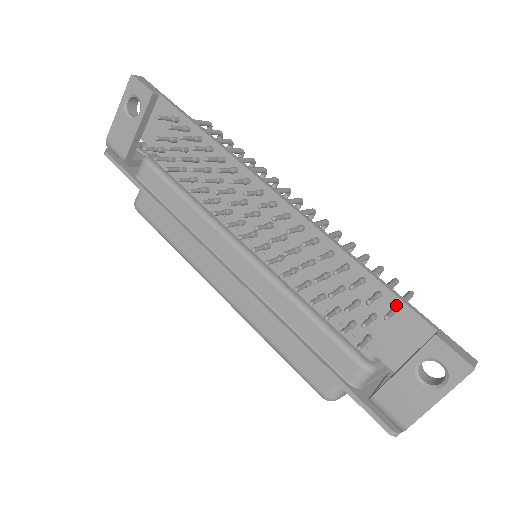
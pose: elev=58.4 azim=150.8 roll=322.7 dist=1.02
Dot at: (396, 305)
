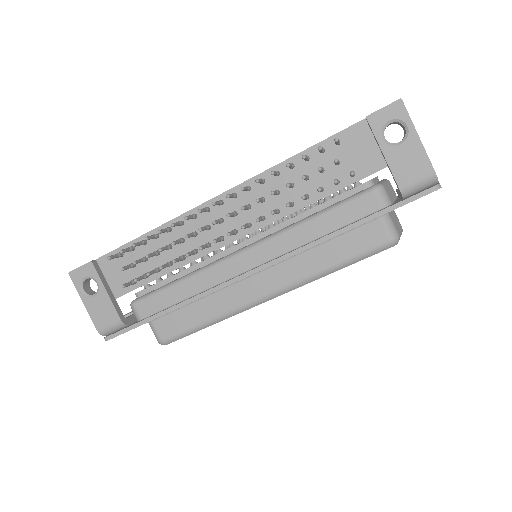
Dot at: occluded
